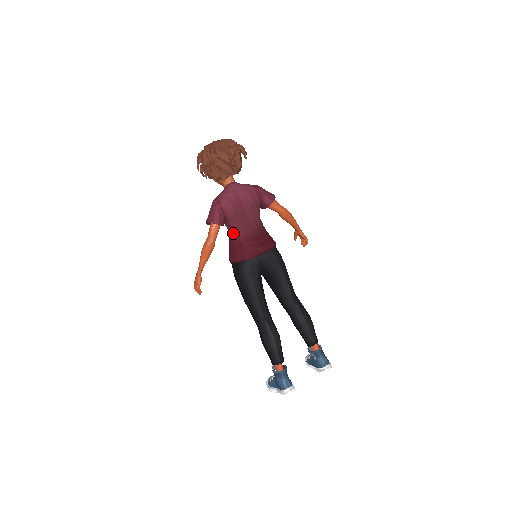
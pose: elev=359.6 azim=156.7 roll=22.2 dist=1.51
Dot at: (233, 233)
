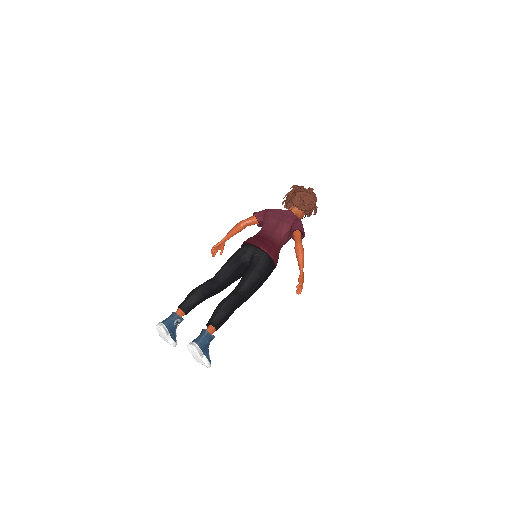
Dot at: occluded
